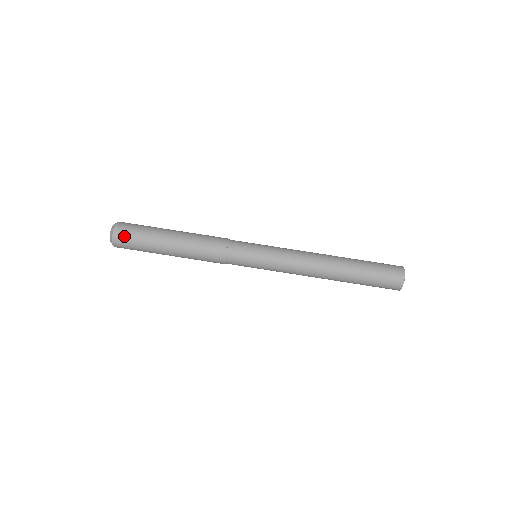
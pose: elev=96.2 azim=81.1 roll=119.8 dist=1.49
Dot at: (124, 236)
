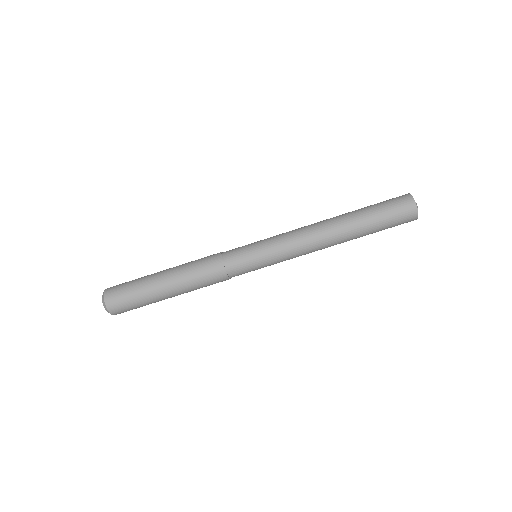
Dot at: (122, 309)
